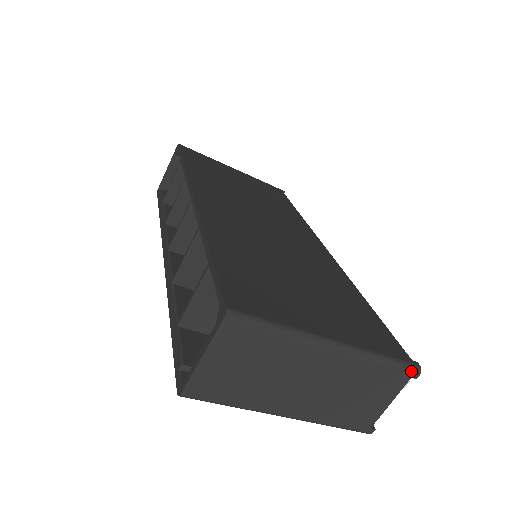
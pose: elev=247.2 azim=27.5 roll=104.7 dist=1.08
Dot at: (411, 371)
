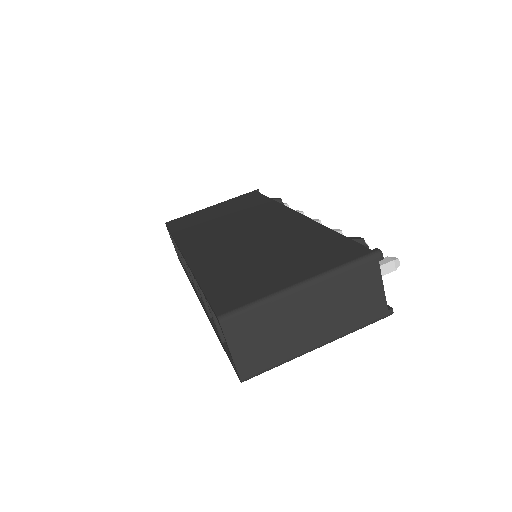
Dot at: (374, 258)
